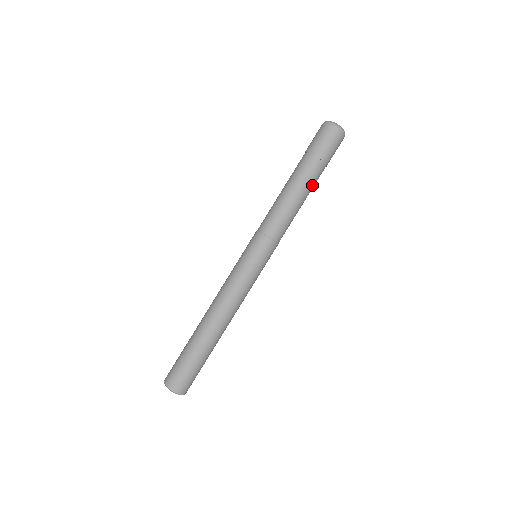
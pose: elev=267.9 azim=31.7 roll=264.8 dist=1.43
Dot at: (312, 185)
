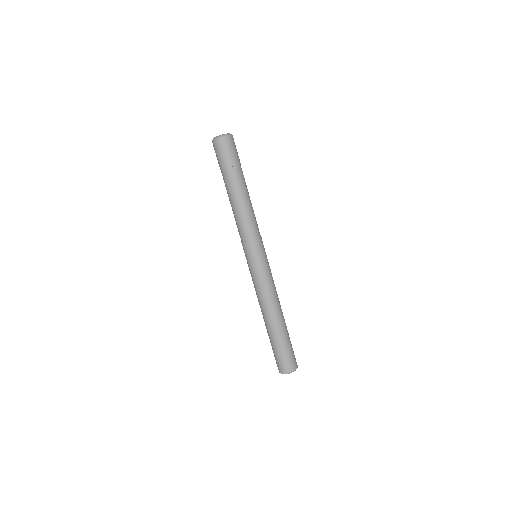
Dot at: occluded
